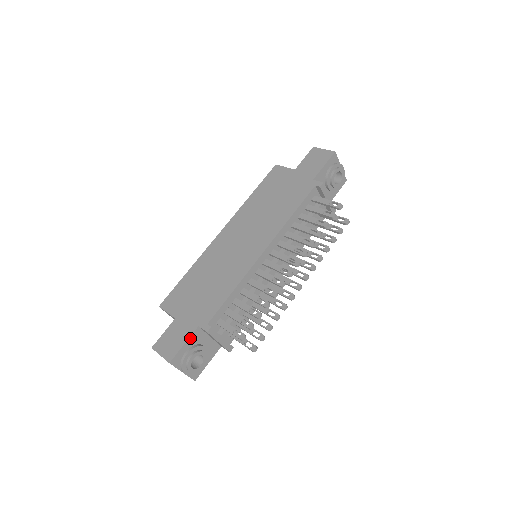
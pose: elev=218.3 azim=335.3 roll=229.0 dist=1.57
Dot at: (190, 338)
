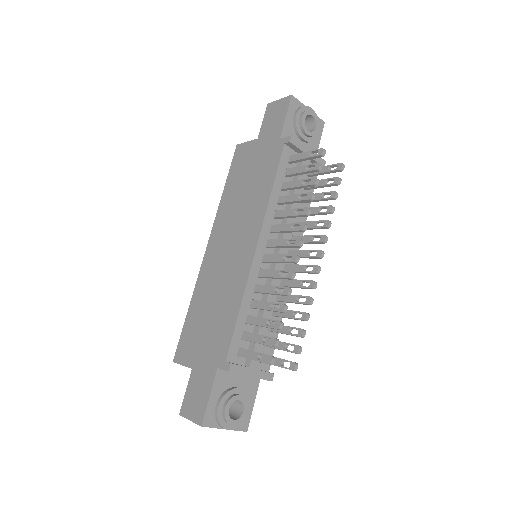
Dot at: (214, 386)
